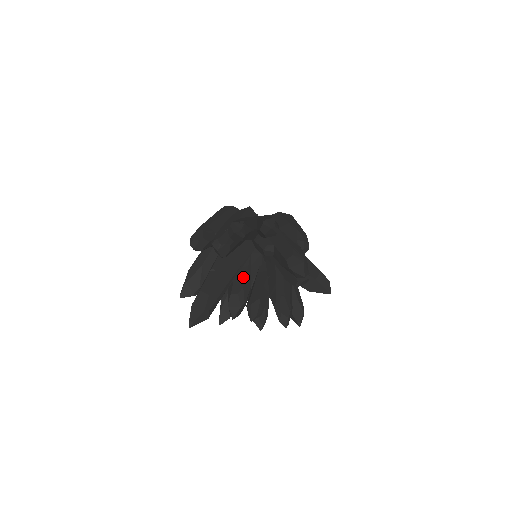
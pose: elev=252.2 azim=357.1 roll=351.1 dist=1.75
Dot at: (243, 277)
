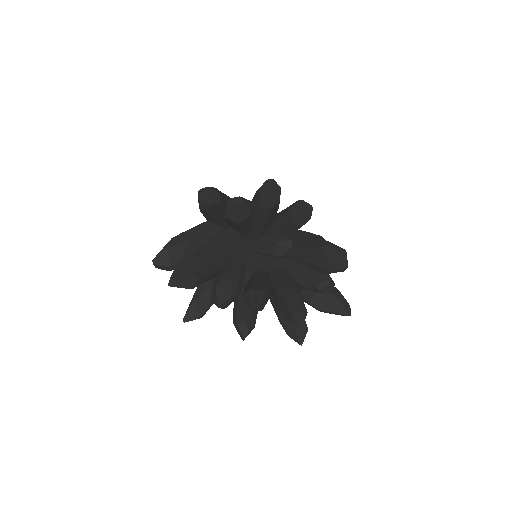
Dot at: (238, 269)
